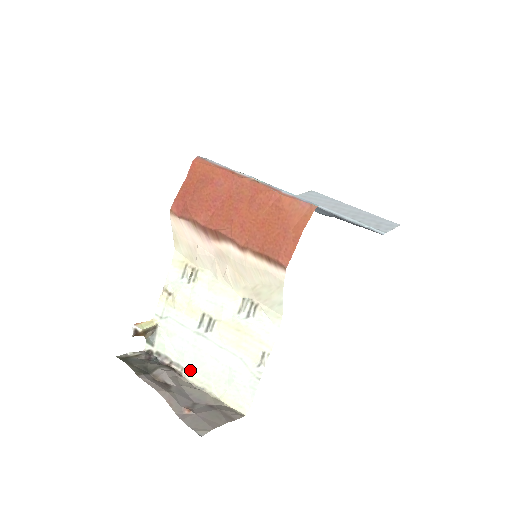
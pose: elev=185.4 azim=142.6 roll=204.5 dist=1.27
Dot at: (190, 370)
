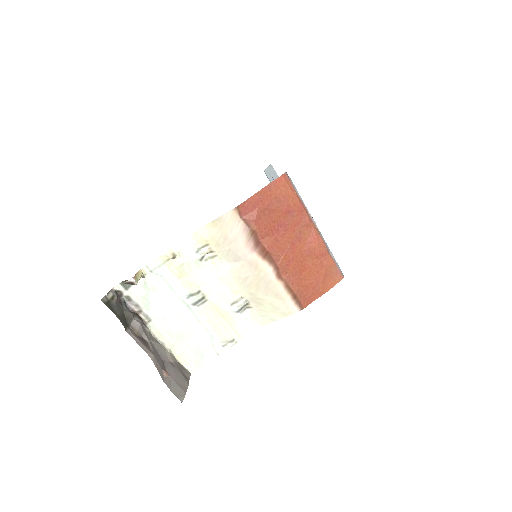
Dot at: (157, 325)
